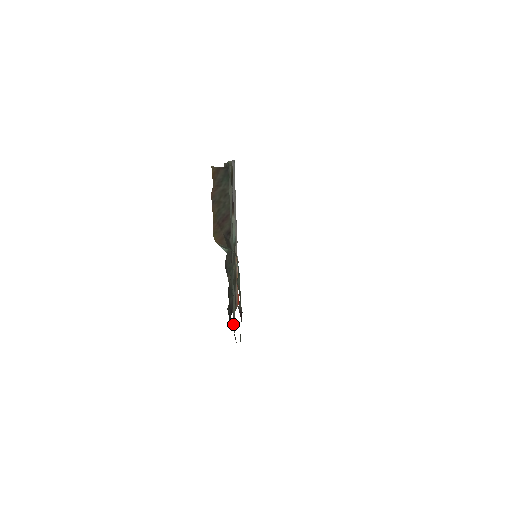
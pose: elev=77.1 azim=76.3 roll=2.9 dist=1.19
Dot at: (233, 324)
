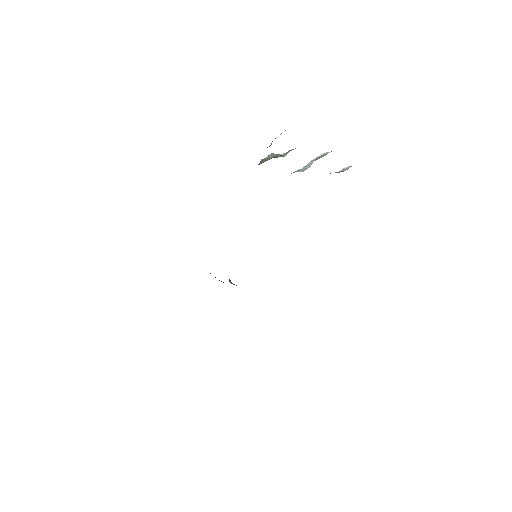
Dot at: occluded
